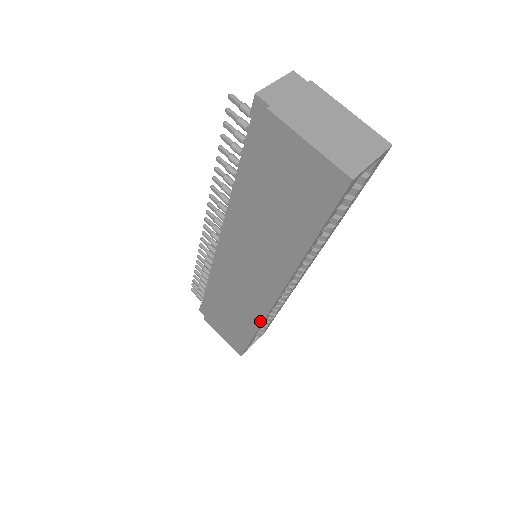
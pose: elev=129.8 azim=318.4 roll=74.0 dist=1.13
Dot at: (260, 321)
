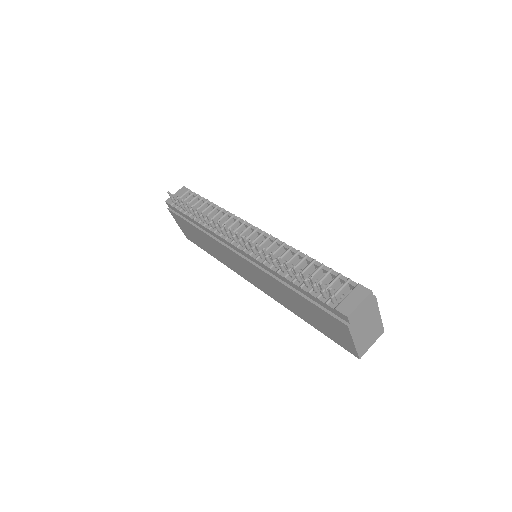
Dot at: (230, 268)
